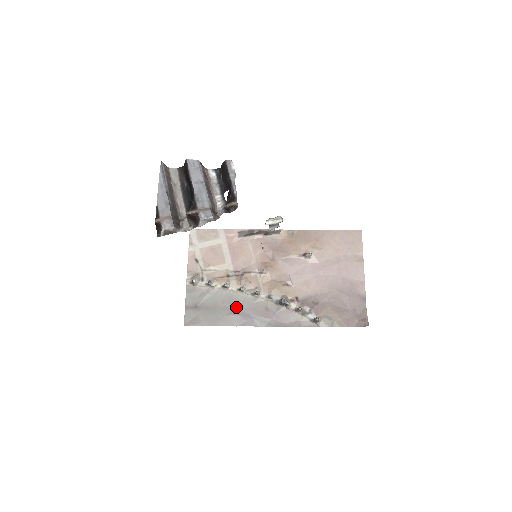
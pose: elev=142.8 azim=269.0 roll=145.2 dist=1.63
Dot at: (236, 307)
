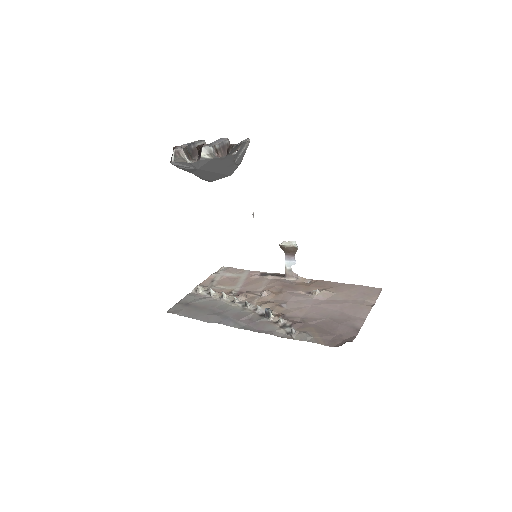
Dot at: (221, 311)
